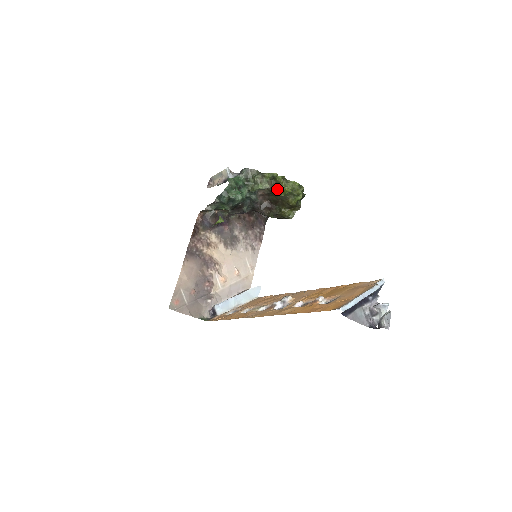
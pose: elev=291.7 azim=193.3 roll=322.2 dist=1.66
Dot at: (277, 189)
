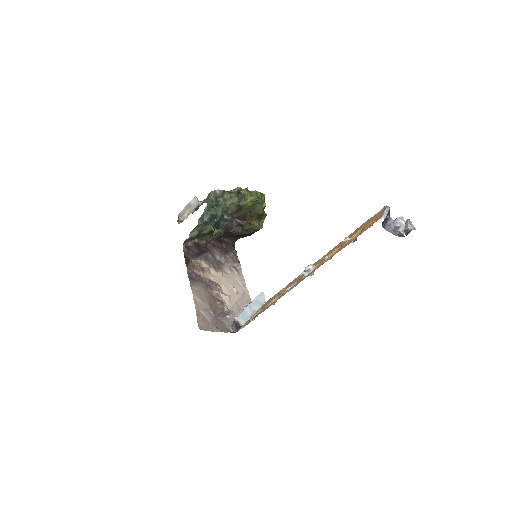
Dot at: (245, 201)
